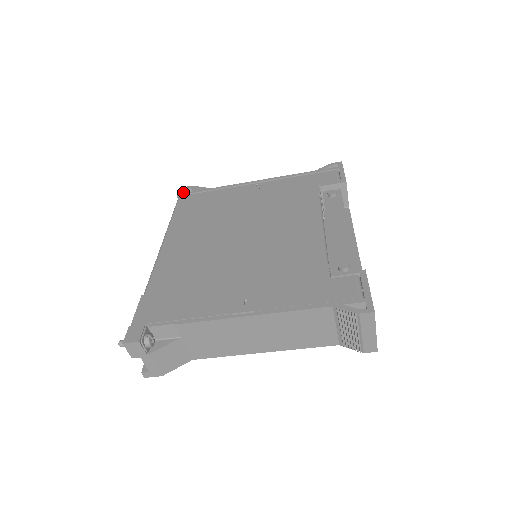
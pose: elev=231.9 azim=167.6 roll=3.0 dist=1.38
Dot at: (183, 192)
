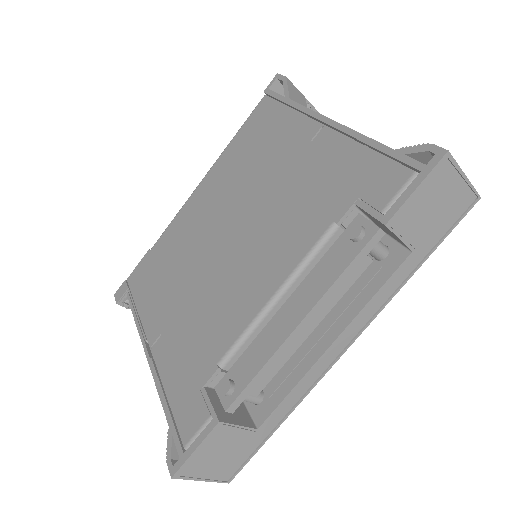
Dot at: (280, 81)
